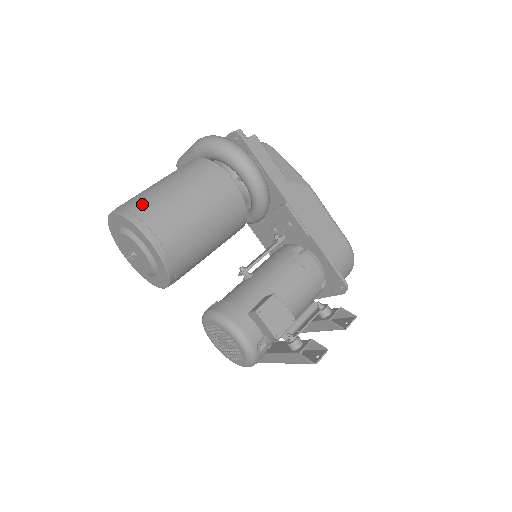
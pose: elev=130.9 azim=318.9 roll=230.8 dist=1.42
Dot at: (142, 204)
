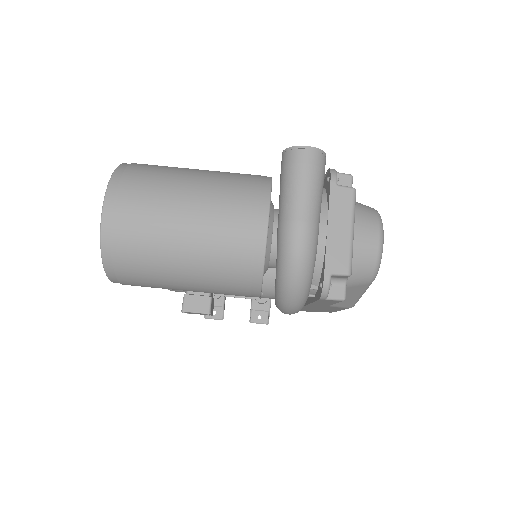
Dot at: (131, 262)
